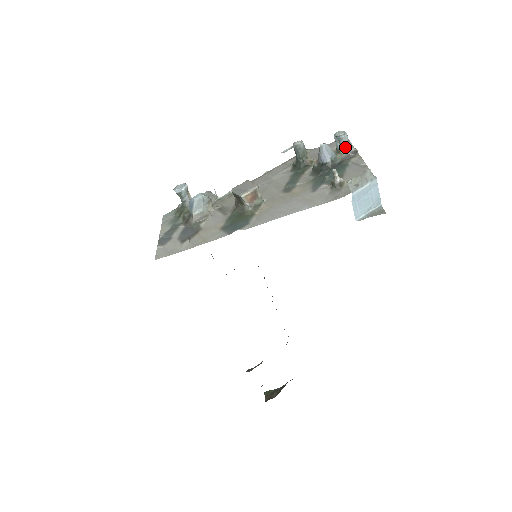
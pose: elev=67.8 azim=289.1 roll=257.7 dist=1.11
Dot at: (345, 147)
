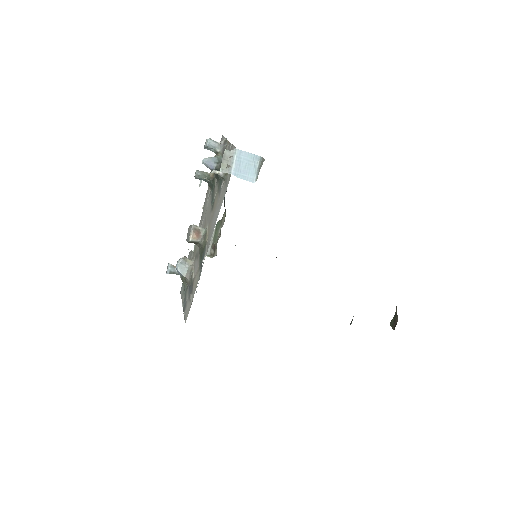
Dot at: (217, 147)
